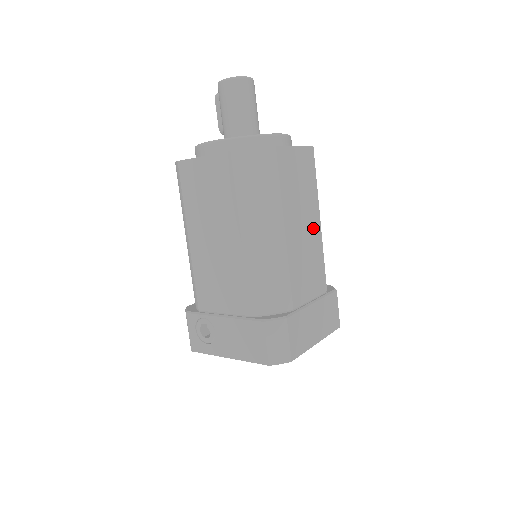
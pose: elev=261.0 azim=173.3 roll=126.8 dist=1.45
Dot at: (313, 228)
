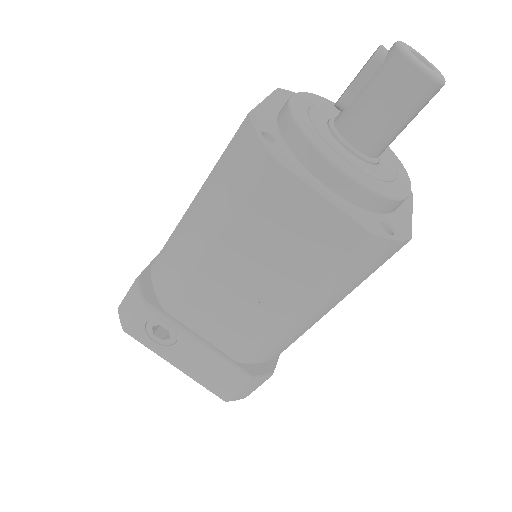
Dot at: occluded
